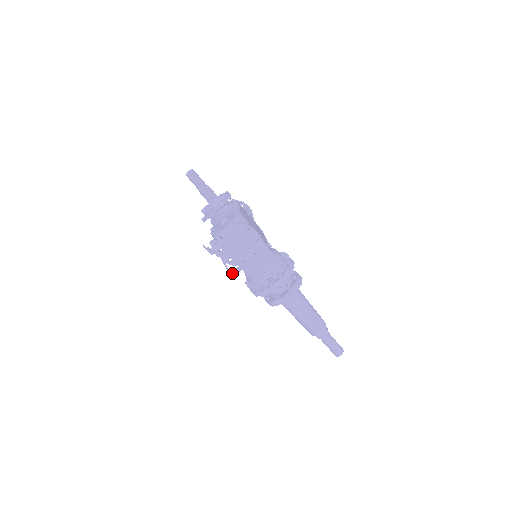
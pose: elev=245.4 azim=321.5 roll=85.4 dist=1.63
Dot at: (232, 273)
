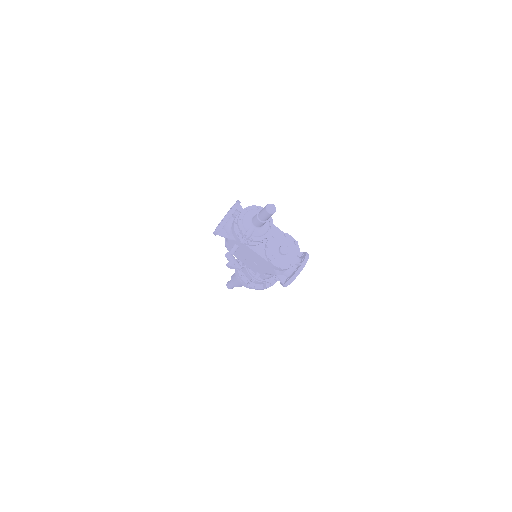
Dot at: occluded
